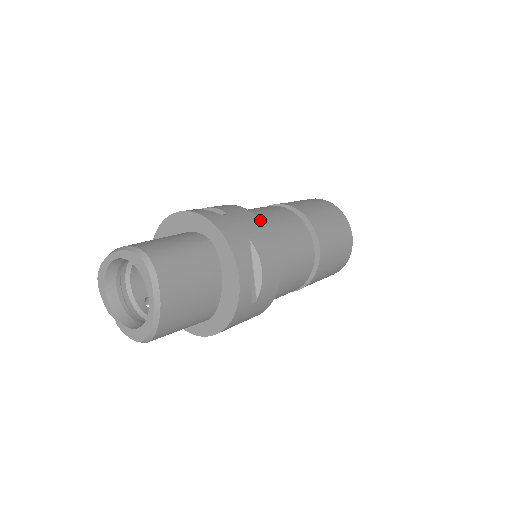
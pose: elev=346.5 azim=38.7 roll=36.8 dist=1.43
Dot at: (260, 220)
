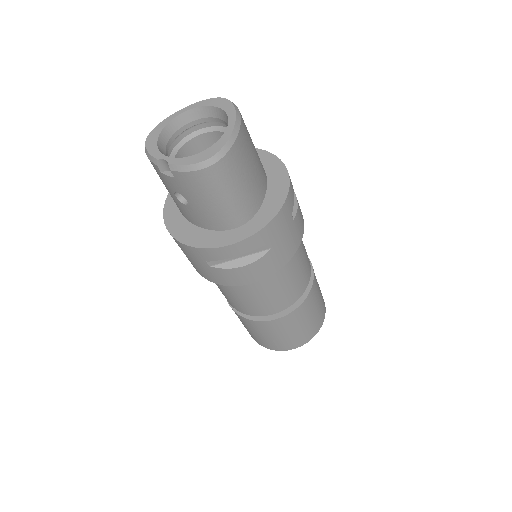
Dot at: occluded
